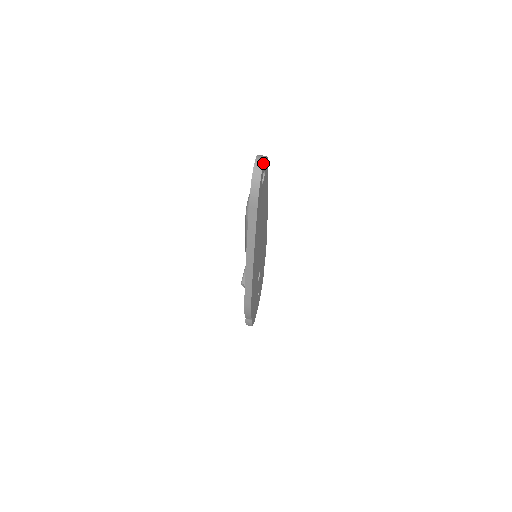
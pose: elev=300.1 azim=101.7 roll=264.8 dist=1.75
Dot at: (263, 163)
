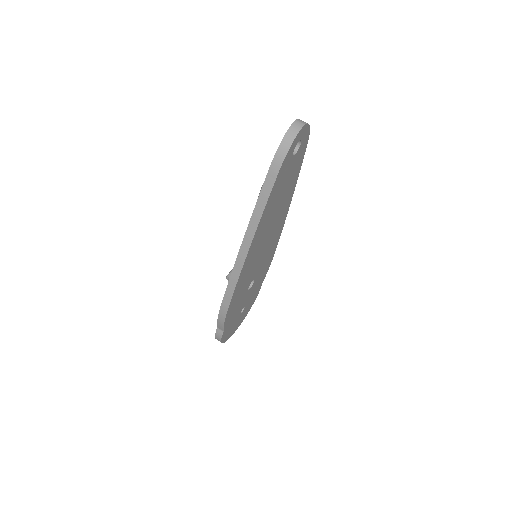
Dot at: (303, 126)
